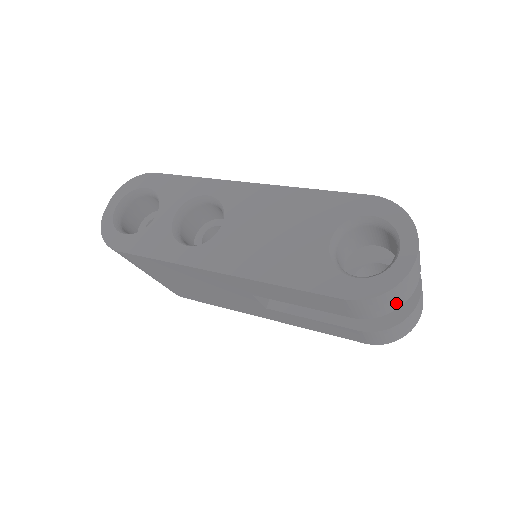
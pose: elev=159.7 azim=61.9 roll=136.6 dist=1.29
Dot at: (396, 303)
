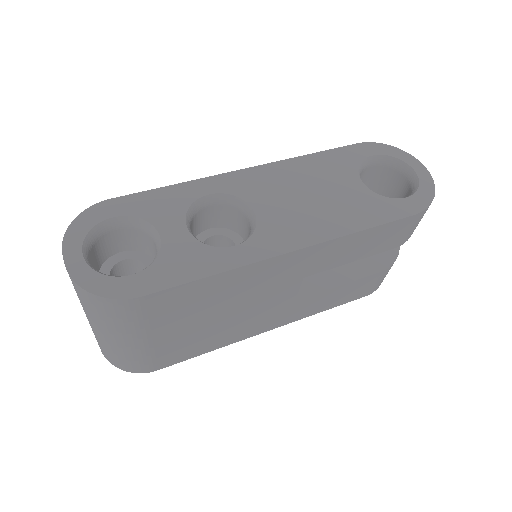
Dot at: occluded
